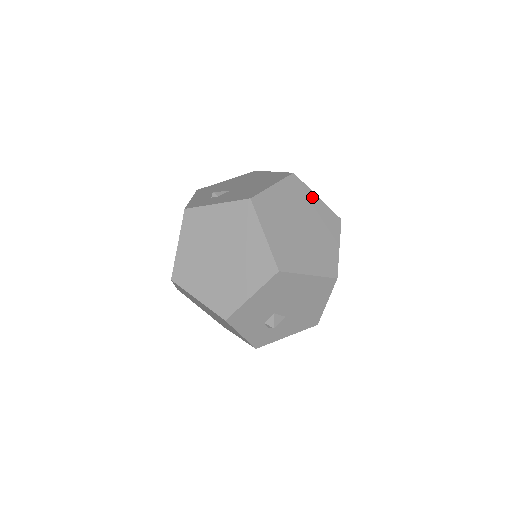
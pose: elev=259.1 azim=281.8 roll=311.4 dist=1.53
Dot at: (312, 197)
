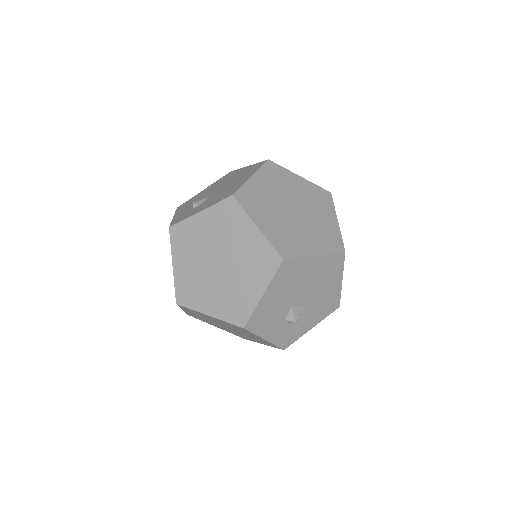
Dot at: (295, 178)
